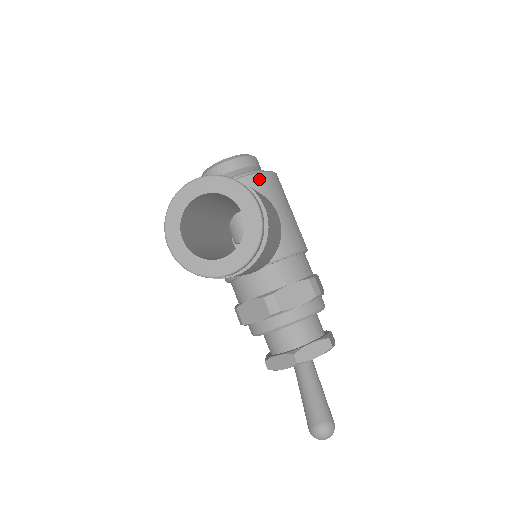
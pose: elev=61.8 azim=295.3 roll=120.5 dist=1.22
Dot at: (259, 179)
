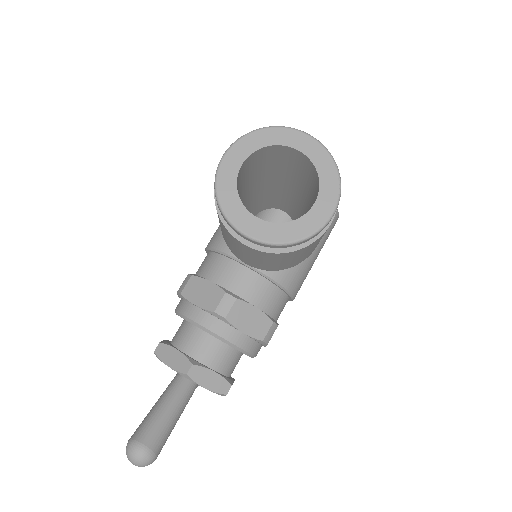
Dot at: occluded
